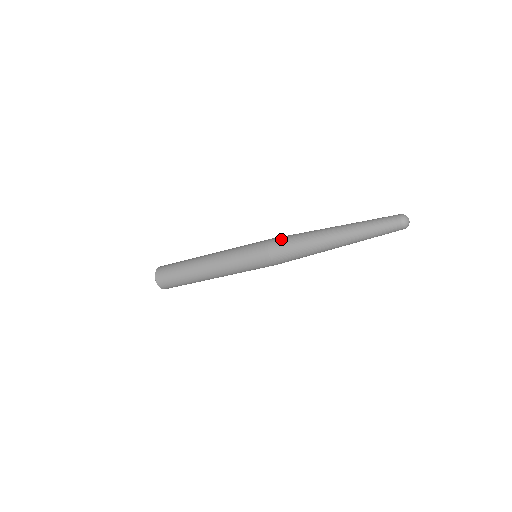
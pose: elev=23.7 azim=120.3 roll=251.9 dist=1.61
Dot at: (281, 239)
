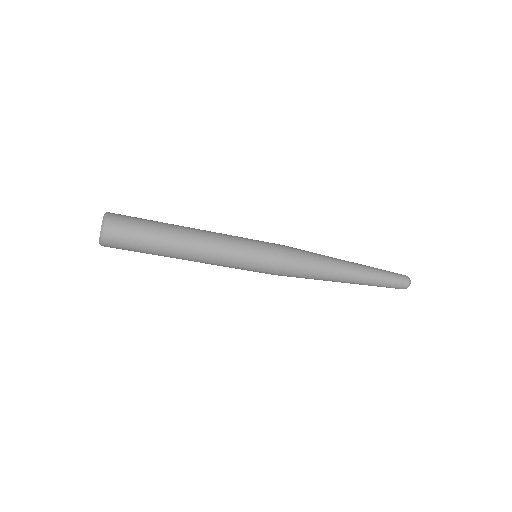
Dot at: (300, 262)
